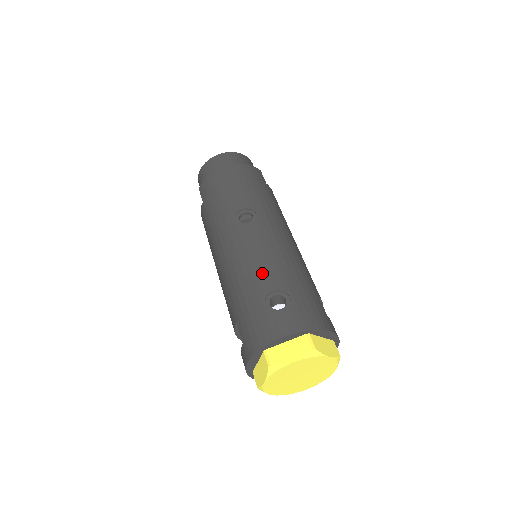
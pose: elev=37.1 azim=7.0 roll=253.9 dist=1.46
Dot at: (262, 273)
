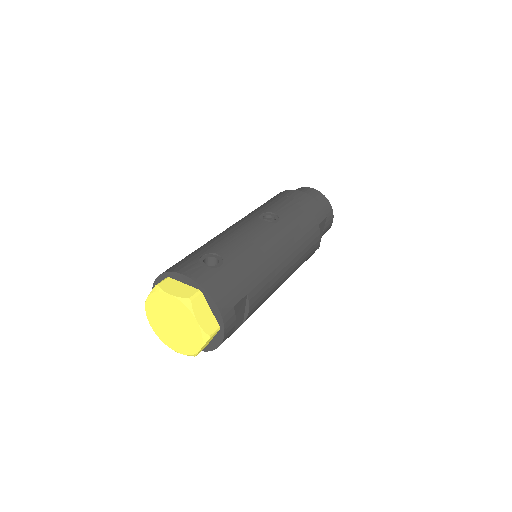
Dot at: (228, 243)
